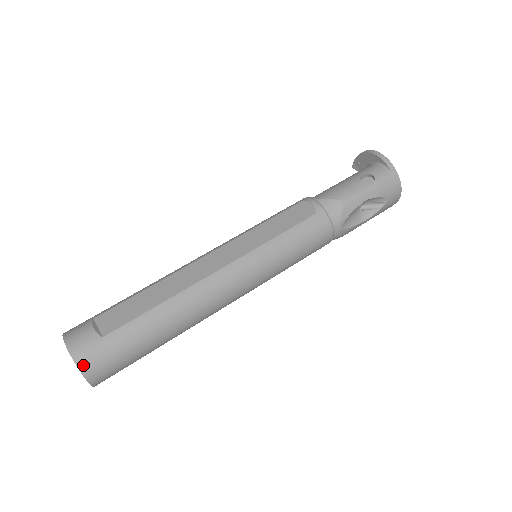
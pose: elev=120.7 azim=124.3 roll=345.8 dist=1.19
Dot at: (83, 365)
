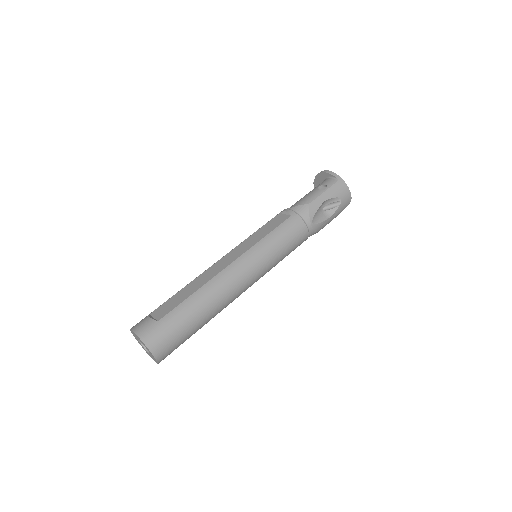
Dot at: (148, 342)
